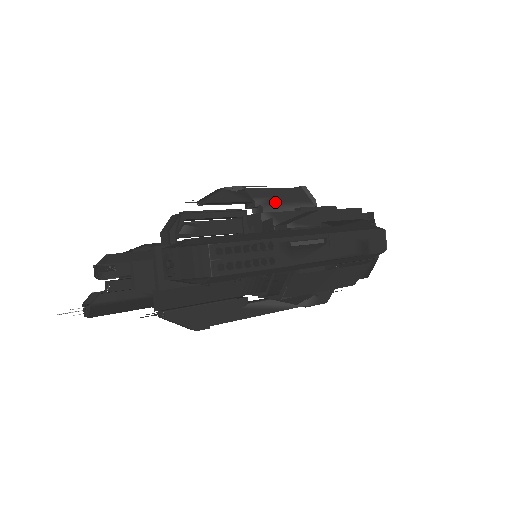
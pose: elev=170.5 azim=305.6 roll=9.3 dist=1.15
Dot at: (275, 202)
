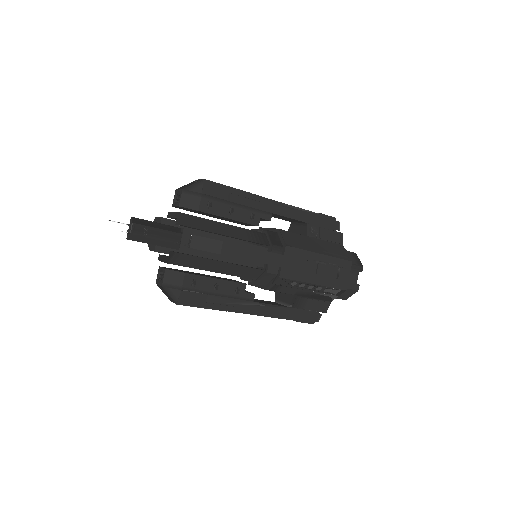
Dot at: occluded
